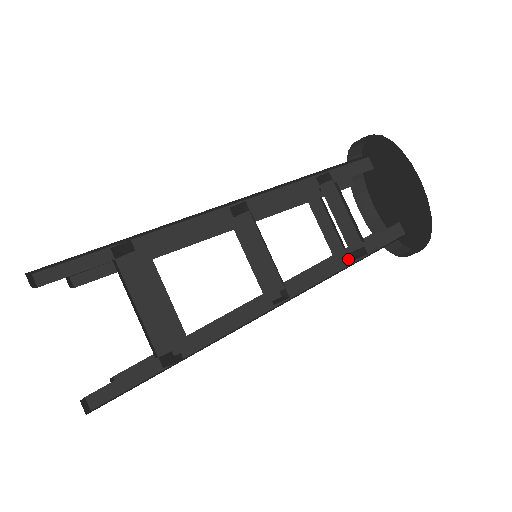
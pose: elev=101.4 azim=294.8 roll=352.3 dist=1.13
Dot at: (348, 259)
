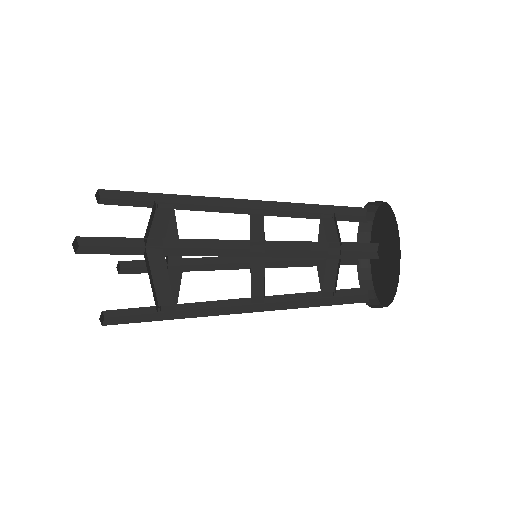
Dot at: (318, 295)
